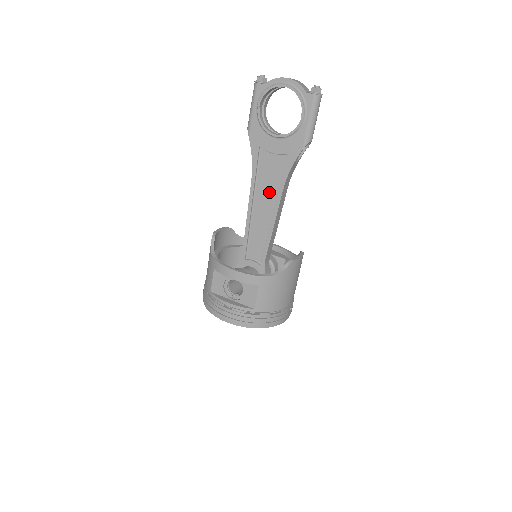
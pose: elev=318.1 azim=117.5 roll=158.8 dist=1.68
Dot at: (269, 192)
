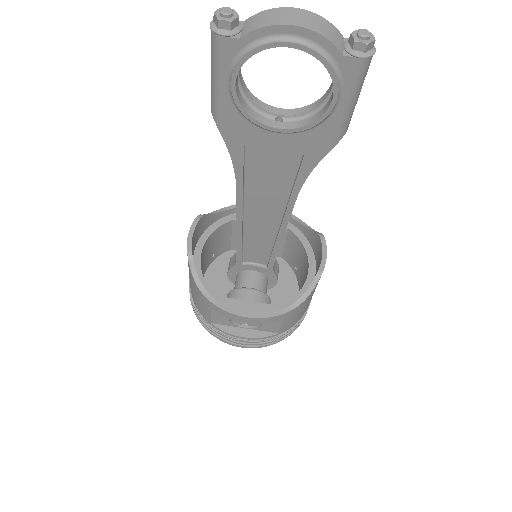
Dot at: (270, 198)
